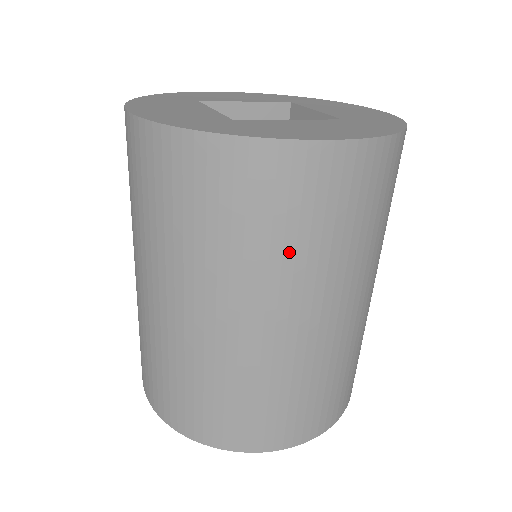
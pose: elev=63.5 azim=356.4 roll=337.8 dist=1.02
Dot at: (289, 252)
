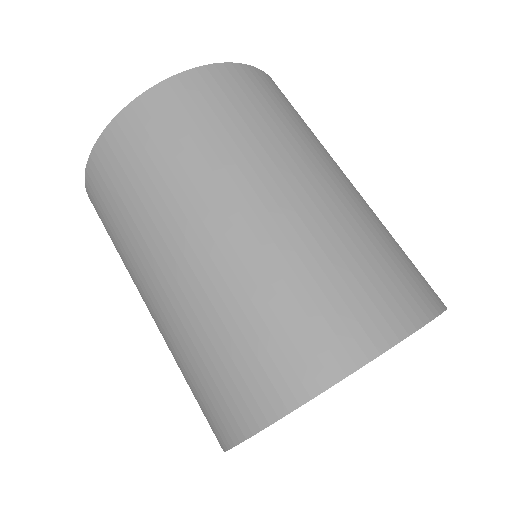
Dot at: (226, 140)
